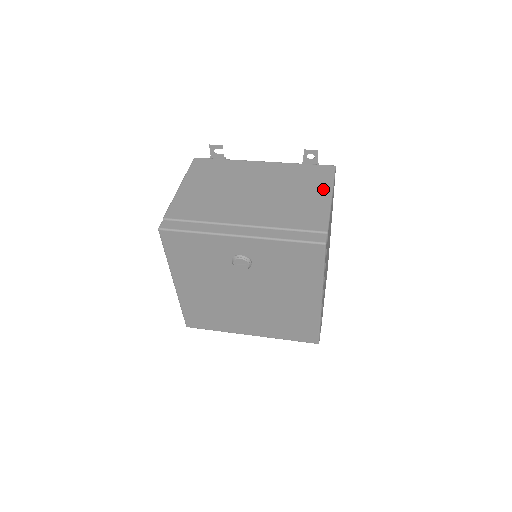
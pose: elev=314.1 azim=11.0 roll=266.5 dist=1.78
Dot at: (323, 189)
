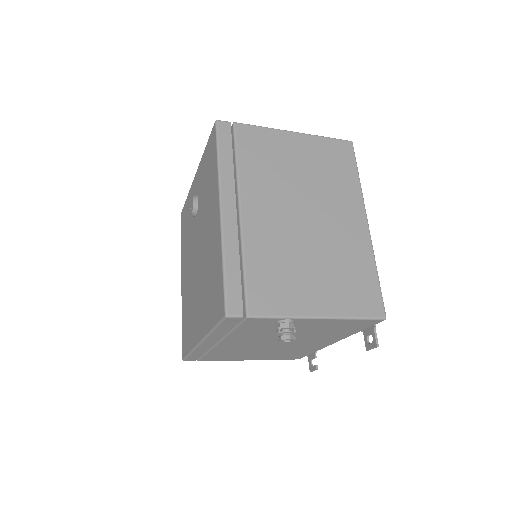
Dot at: occluded
